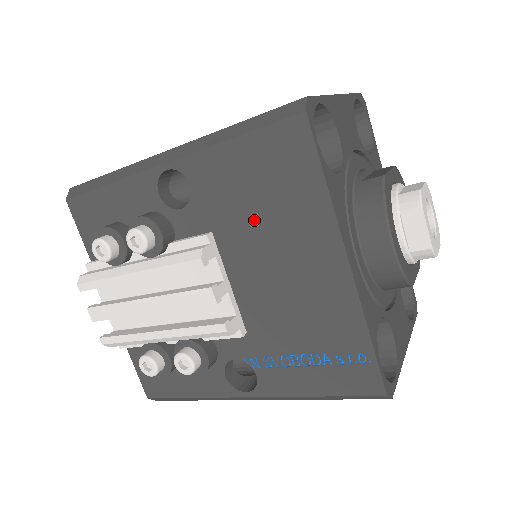
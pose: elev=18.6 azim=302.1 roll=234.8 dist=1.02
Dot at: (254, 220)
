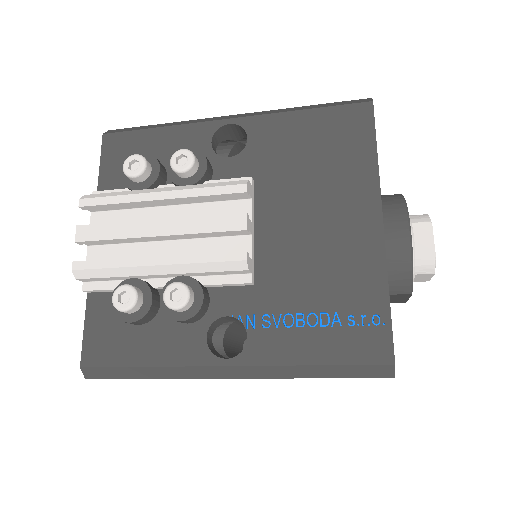
Dot at: (301, 175)
